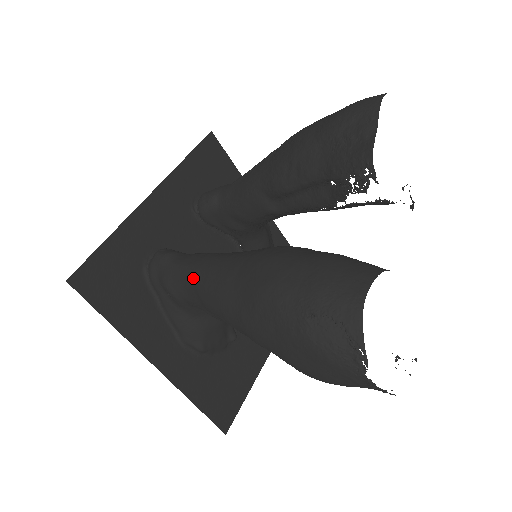
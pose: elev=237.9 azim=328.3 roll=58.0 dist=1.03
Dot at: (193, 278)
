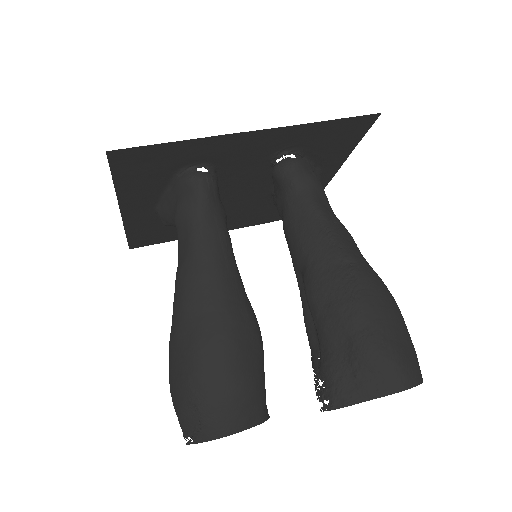
Dot at: (192, 252)
